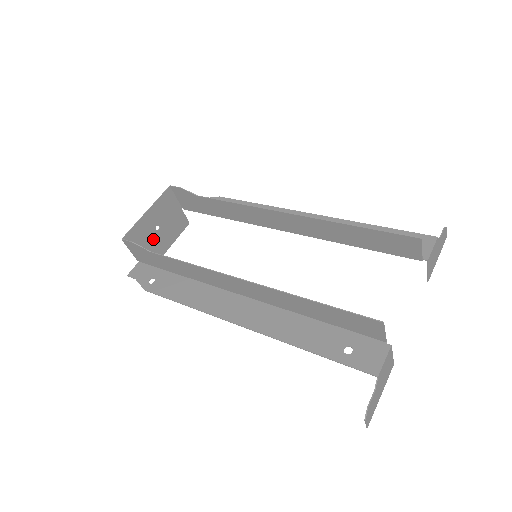
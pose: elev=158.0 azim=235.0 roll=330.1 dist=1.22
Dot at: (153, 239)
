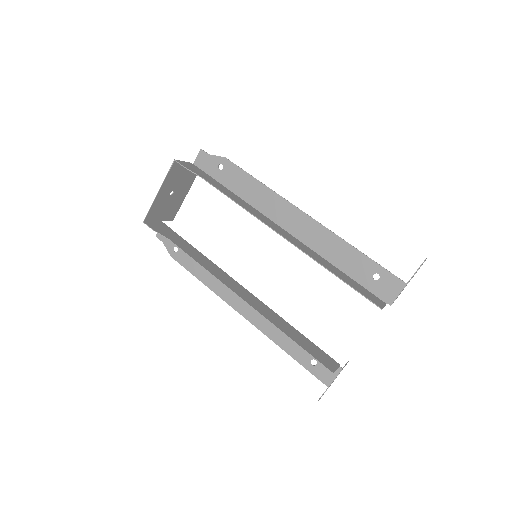
Dot at: (170, 202)
